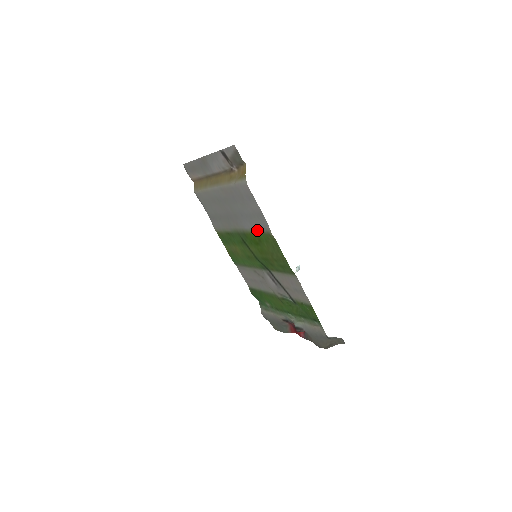
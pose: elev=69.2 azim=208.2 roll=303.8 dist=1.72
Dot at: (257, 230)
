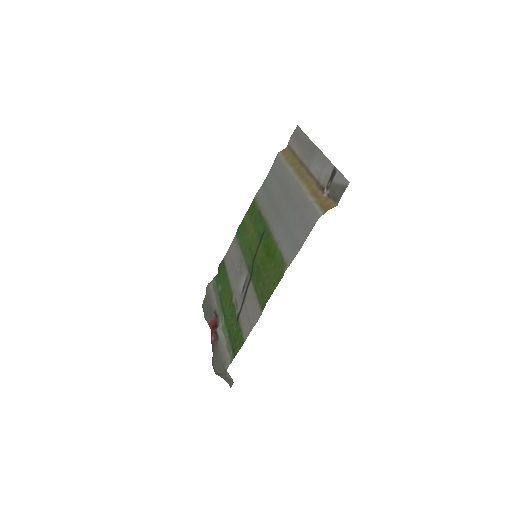
Dot at: (281, 249)
